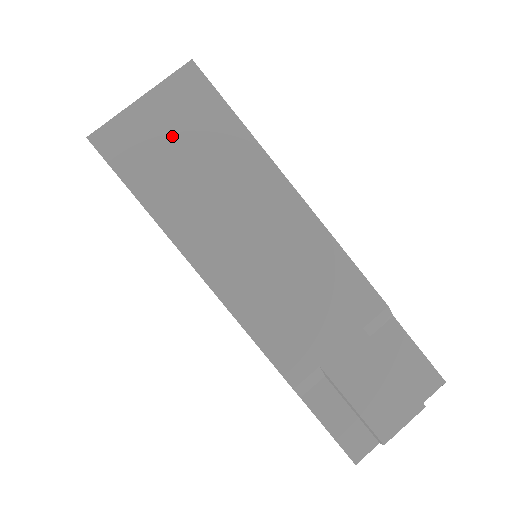
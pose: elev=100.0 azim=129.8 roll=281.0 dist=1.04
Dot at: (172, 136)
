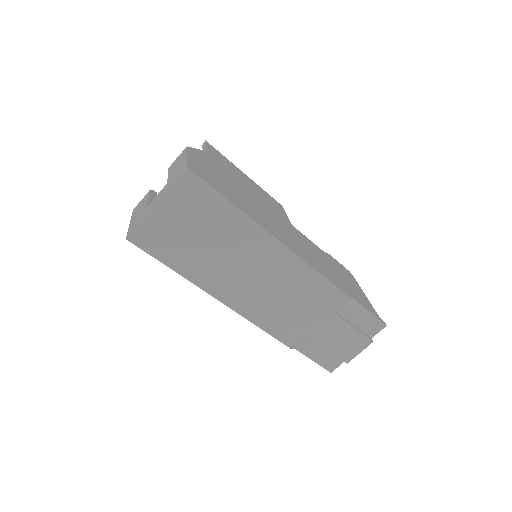
Dot at: (185, 225)
